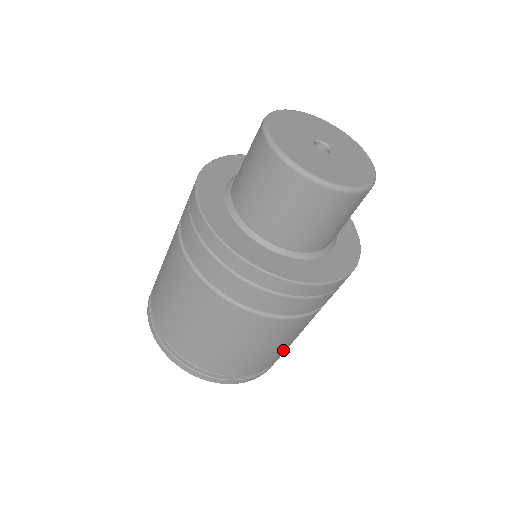
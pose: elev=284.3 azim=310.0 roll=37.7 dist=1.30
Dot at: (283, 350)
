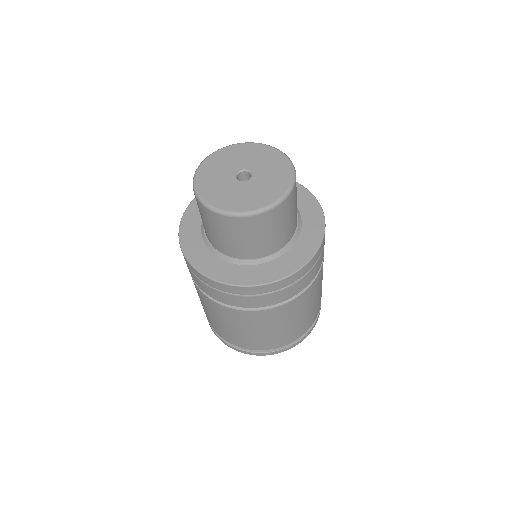
Dot at: (321, 290)
